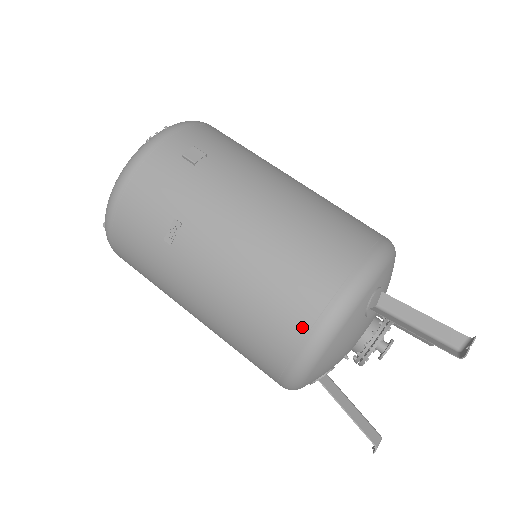
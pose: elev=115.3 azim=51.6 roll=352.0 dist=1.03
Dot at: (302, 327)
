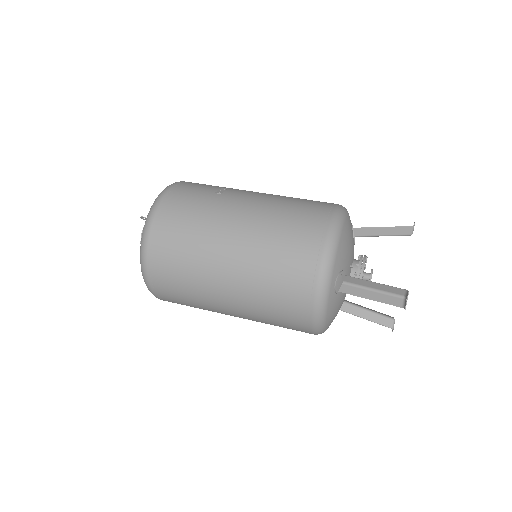
Dot at: (327, 206)
